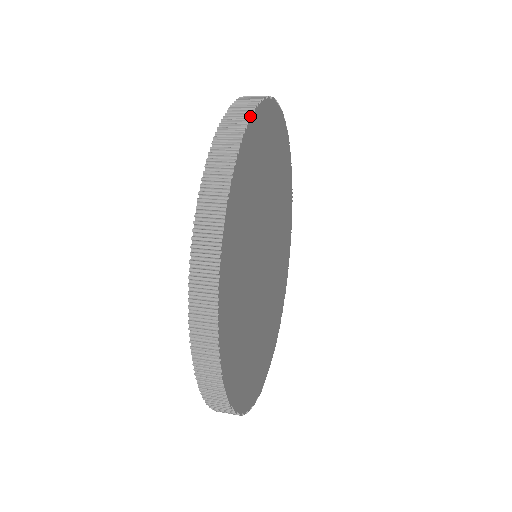
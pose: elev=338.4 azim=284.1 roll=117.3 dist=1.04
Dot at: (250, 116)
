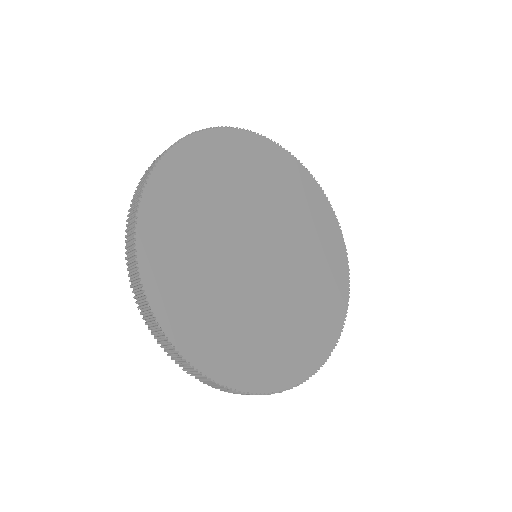
Dot at: (151, 171)
